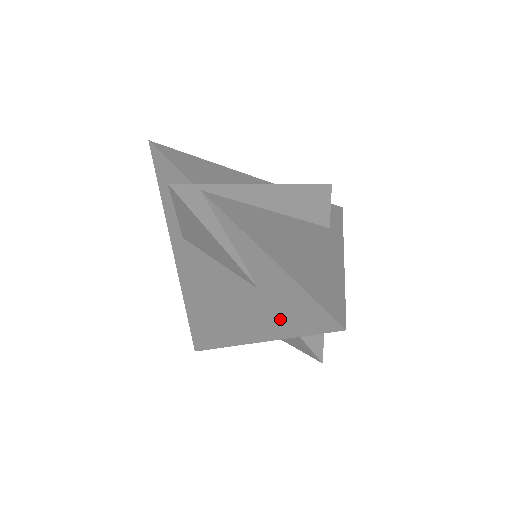
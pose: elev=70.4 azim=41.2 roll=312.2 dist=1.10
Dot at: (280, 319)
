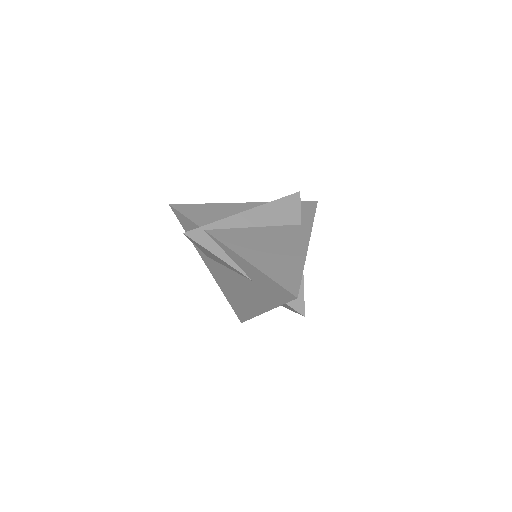
Dot at: (269, 297)
